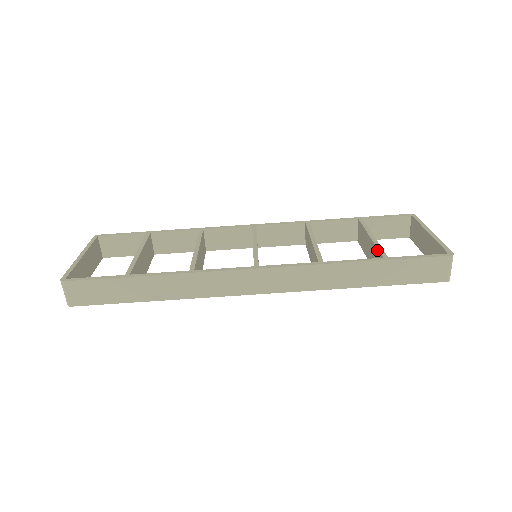
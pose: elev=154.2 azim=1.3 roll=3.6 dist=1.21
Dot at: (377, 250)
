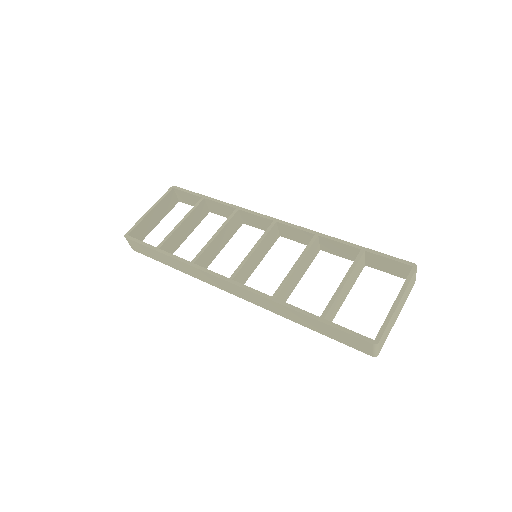
Dot at: (329, 303)
